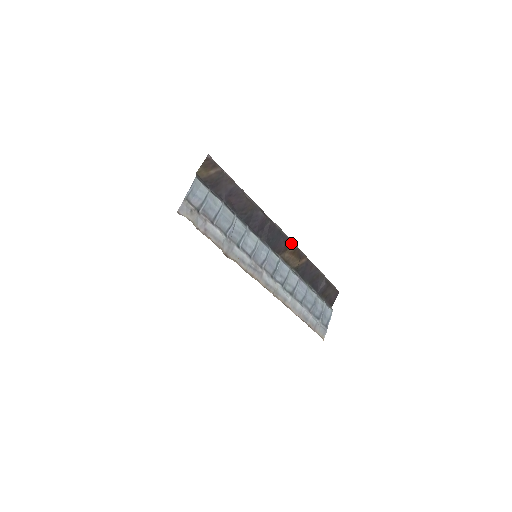
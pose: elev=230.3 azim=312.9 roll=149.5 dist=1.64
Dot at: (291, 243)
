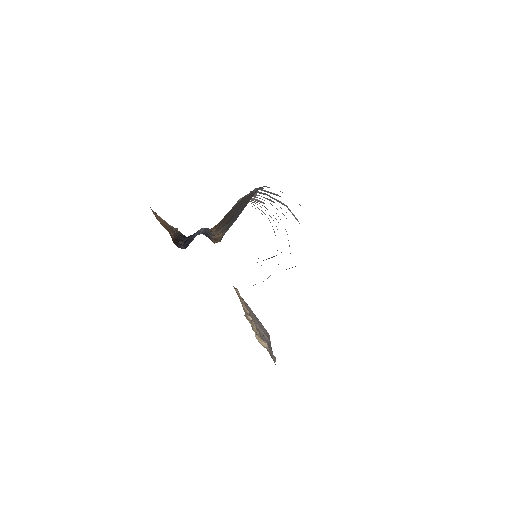
Dot at: occluded
